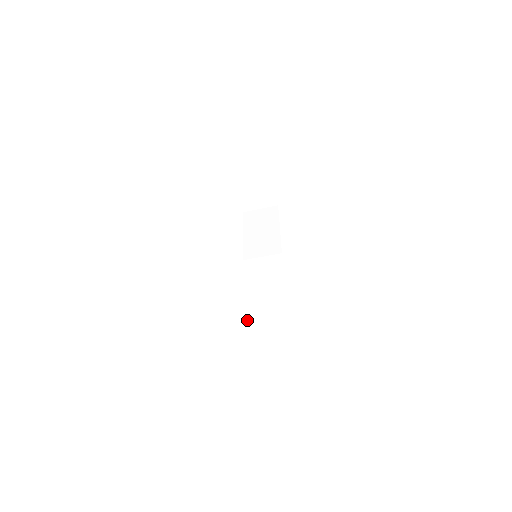
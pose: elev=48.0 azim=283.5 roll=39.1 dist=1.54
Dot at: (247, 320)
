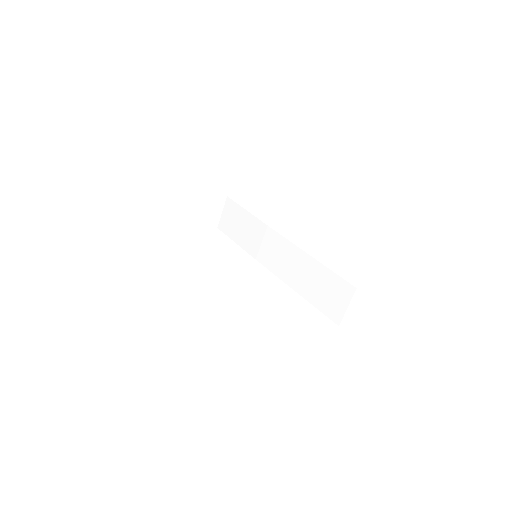
Dot at: (304, 294)
